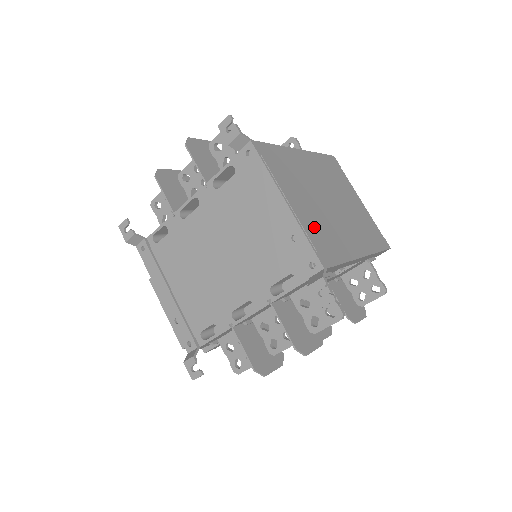
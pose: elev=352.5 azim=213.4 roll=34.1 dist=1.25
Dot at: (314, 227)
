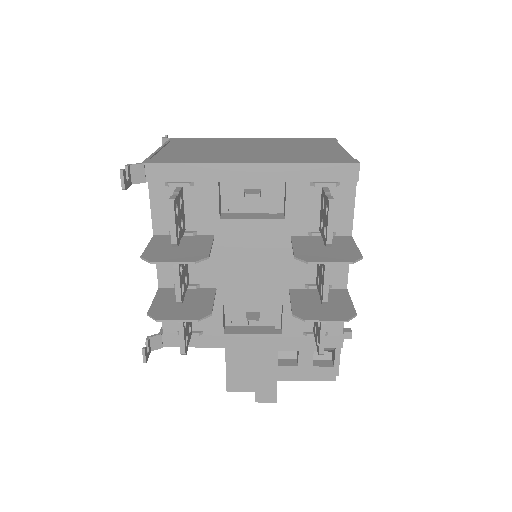
Dot at: (178, 154)
